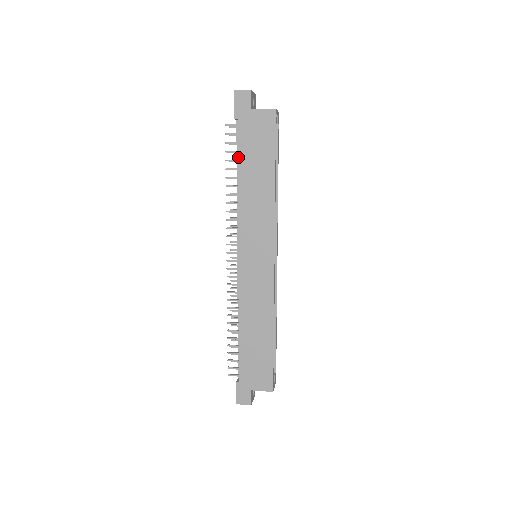
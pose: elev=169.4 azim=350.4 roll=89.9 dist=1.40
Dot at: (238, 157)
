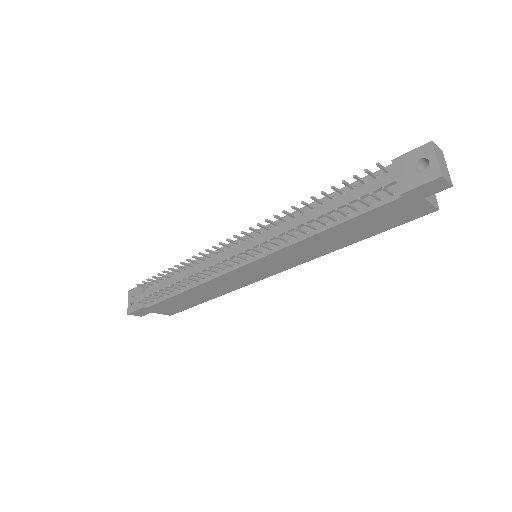
Dot at: (352, 219)
